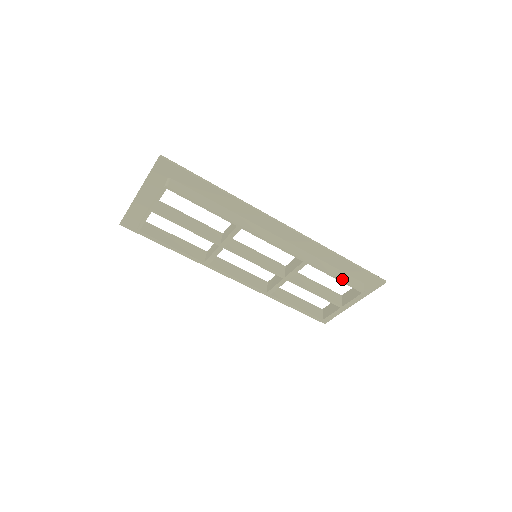
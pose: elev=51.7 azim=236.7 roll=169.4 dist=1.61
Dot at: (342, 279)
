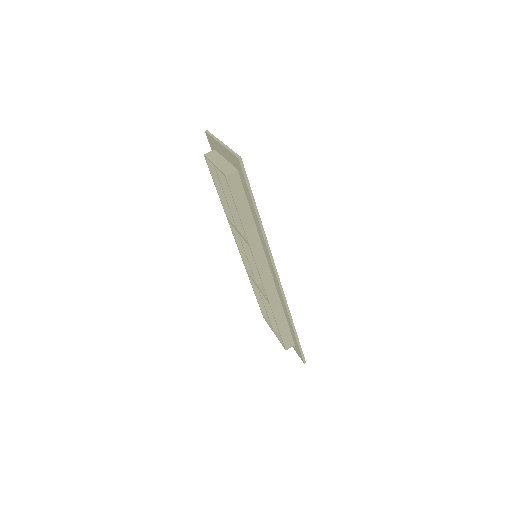
Dot at: (281, 332)
